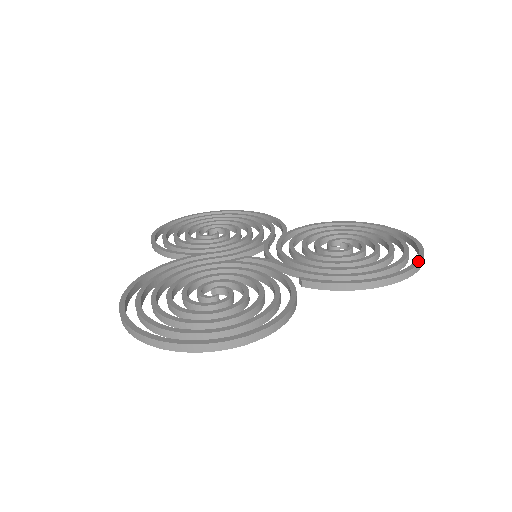
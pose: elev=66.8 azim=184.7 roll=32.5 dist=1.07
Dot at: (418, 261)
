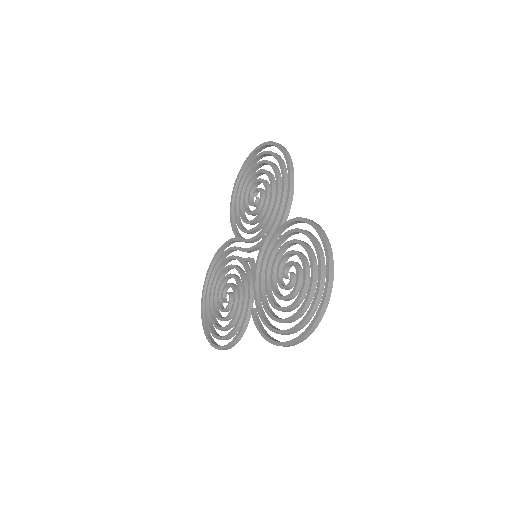
Dot at: (299, 338)
